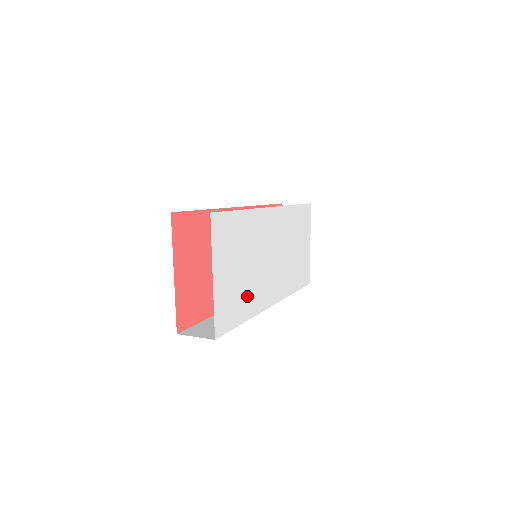
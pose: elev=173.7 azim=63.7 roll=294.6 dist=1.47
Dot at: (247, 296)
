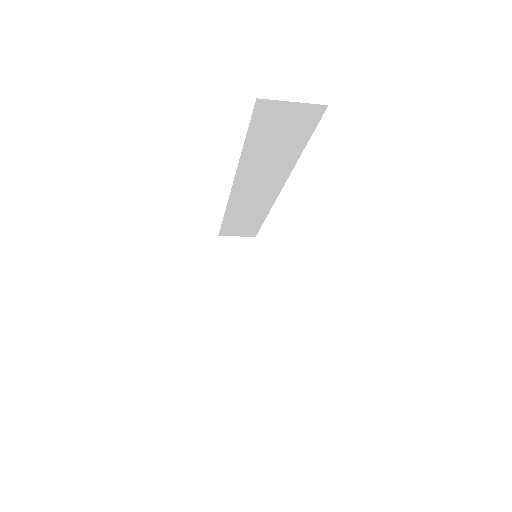
Dot at: occluded
